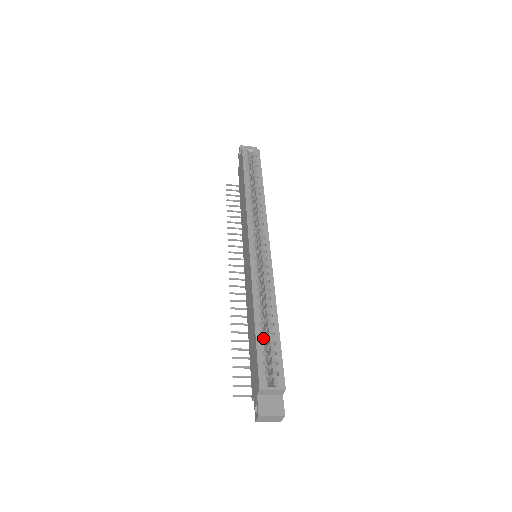
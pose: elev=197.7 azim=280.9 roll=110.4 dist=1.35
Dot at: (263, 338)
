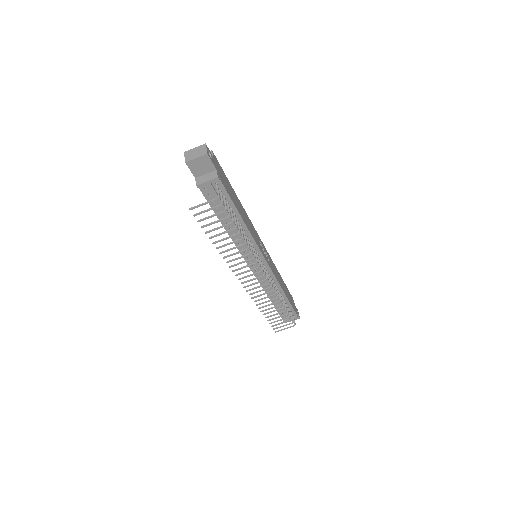
Dot at: occluded
